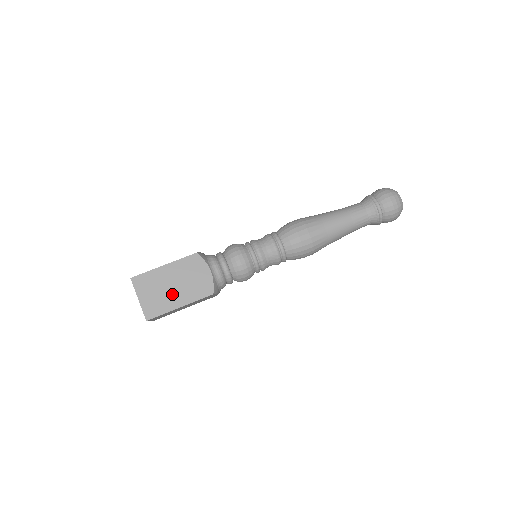
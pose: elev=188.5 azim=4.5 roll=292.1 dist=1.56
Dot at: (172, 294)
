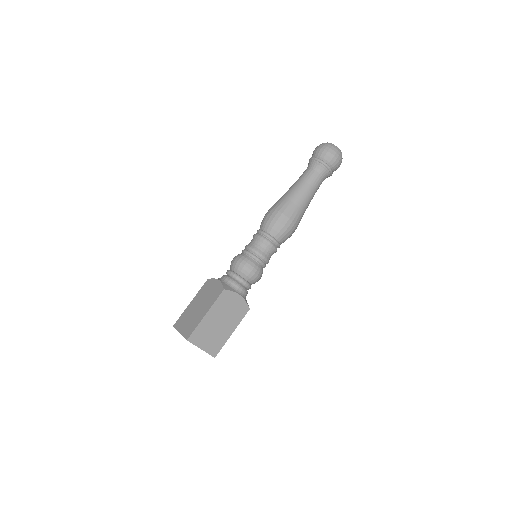
Dot at: (199, 312)
